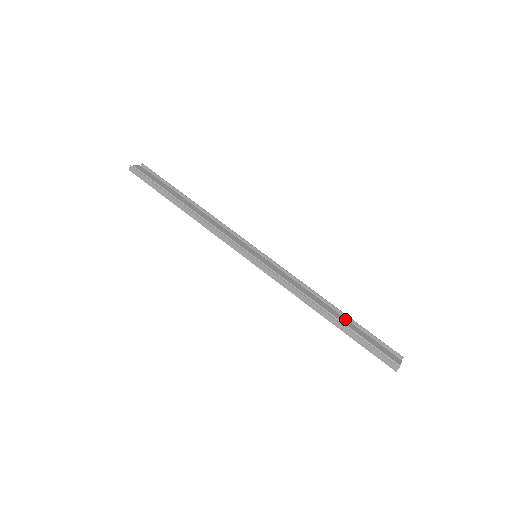
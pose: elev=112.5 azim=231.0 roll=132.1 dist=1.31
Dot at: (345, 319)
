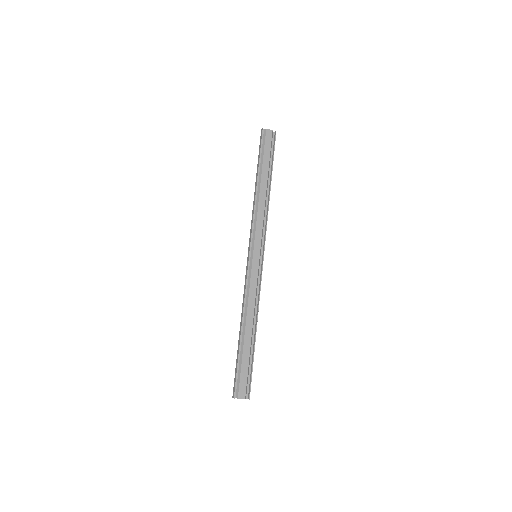
Dot at: (250, 344)
